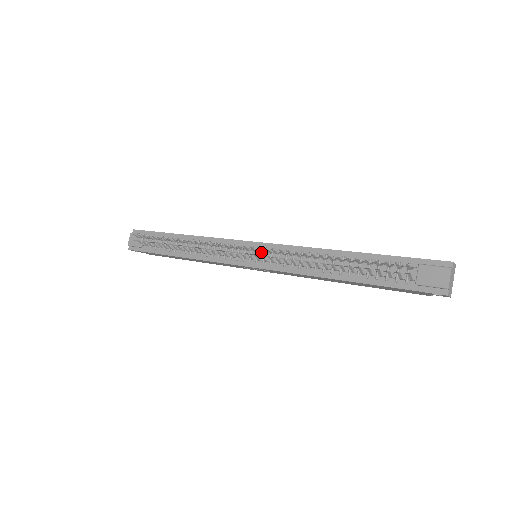
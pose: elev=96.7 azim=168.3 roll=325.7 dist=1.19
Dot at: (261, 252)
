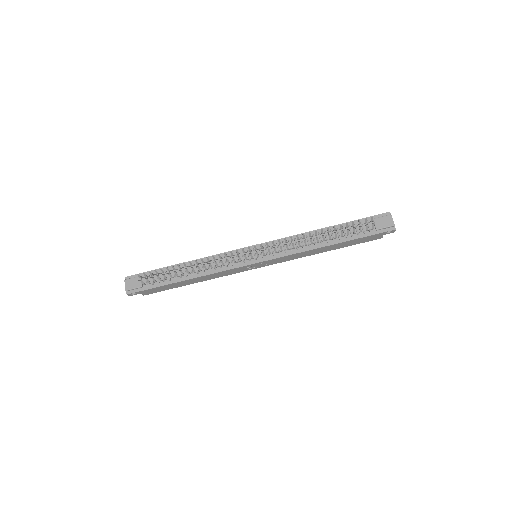
Dot at: occluded
